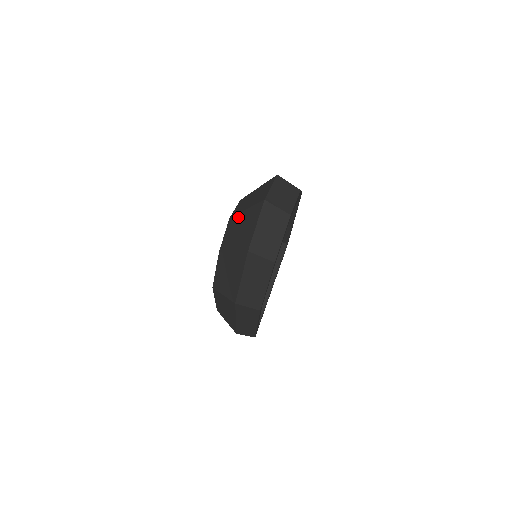
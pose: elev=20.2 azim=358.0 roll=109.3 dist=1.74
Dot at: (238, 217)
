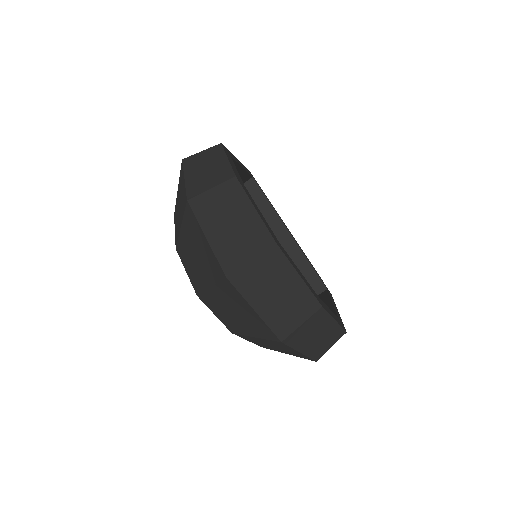
Dot at: (209, 297)
